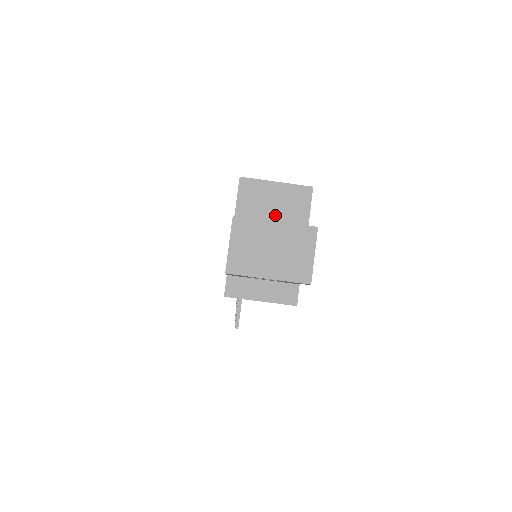
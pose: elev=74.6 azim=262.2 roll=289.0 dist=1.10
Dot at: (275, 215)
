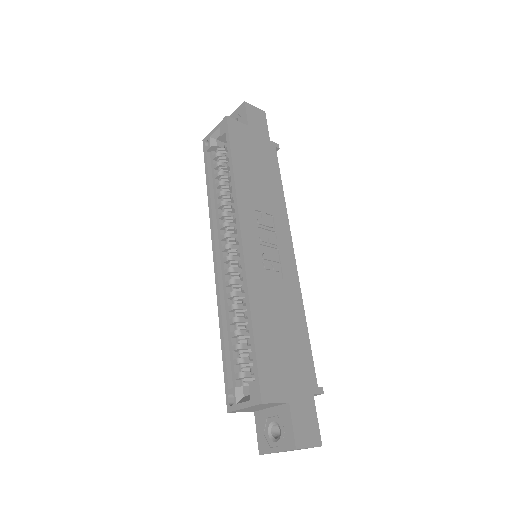
Dot at: (264, 407)
